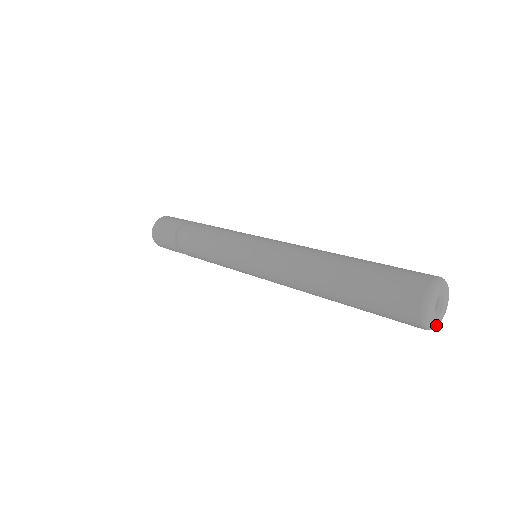
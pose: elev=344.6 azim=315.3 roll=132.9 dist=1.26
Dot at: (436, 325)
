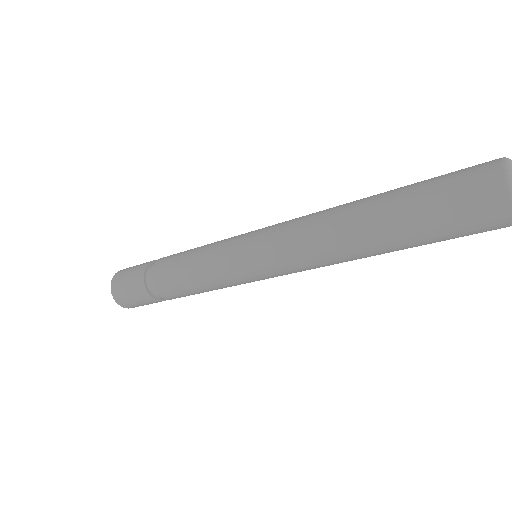
Dot at: out of frame
